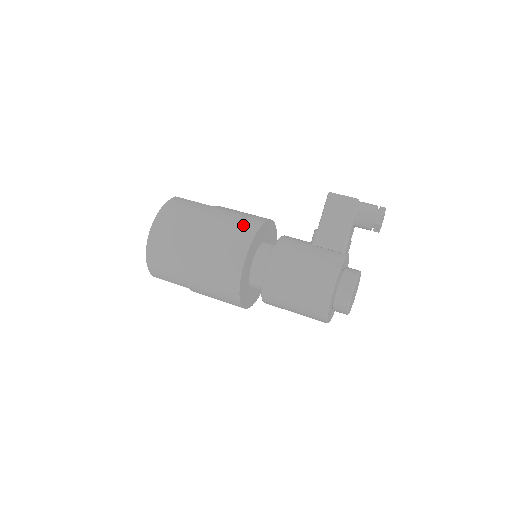
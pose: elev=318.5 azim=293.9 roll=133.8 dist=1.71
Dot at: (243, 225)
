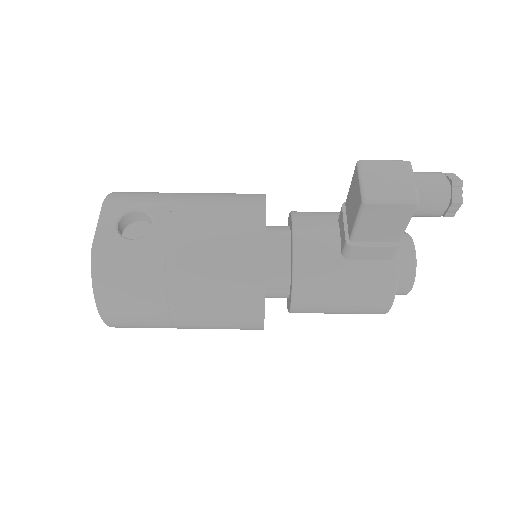
Dot at: (238, 284)
